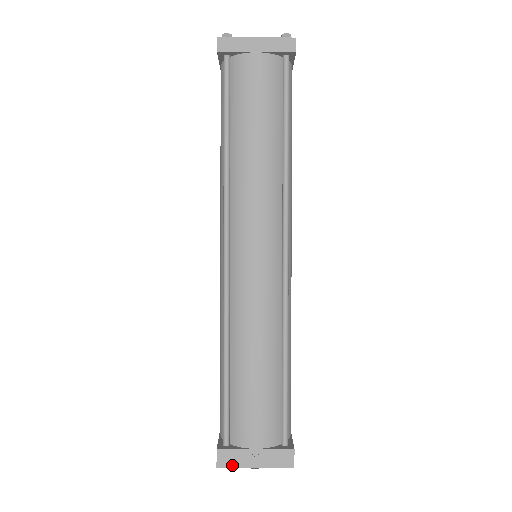
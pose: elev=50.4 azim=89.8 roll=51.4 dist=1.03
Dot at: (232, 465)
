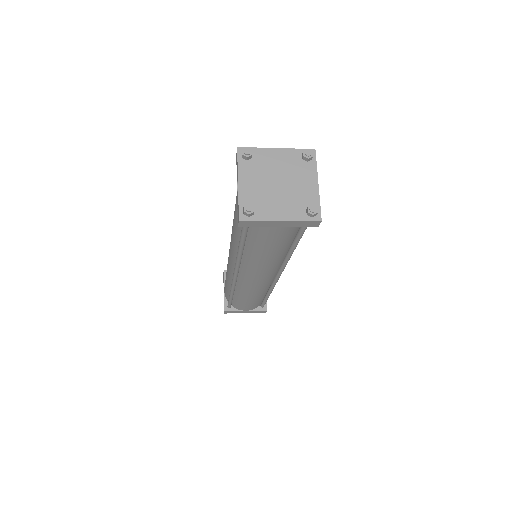
Dot at: occluded
